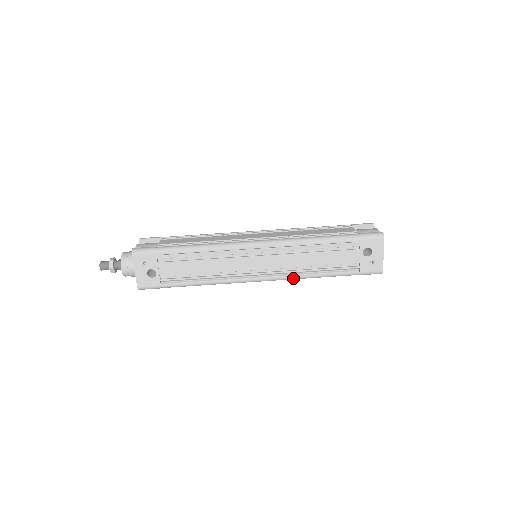
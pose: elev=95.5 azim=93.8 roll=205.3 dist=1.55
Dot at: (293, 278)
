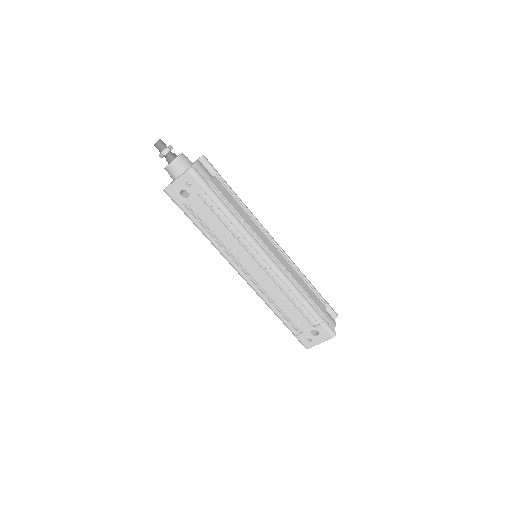
Dot at: (260, 296)
